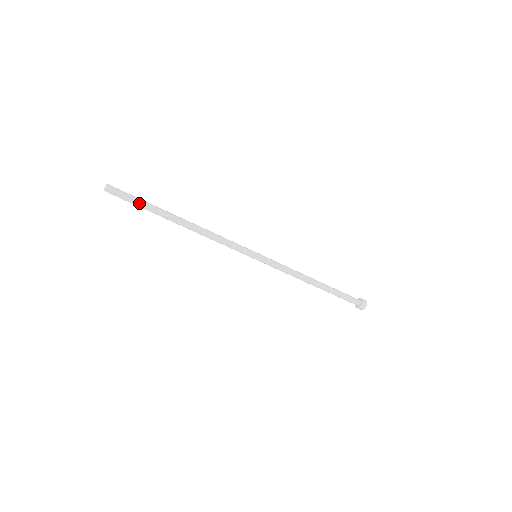
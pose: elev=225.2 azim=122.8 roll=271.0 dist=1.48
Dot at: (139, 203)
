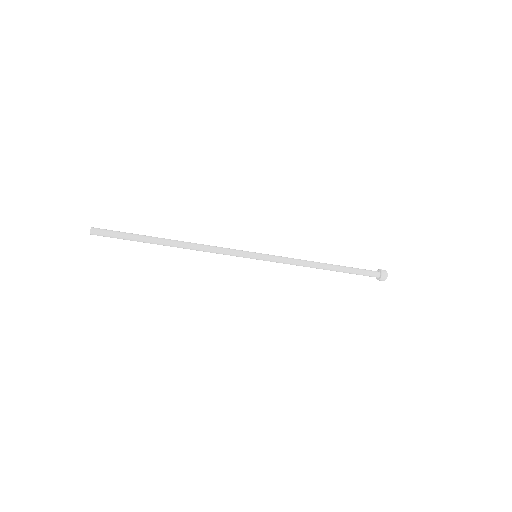
Dot at: (126, 235)
